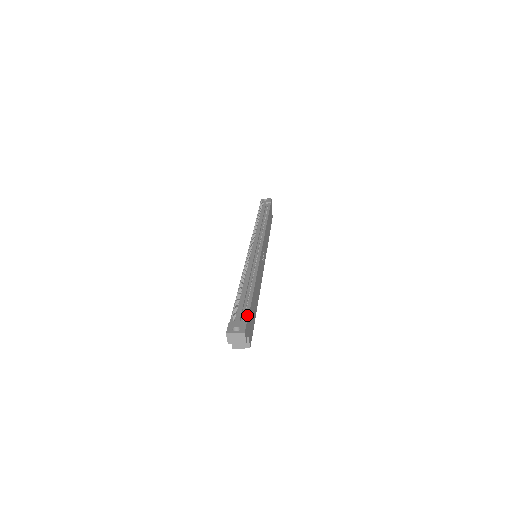
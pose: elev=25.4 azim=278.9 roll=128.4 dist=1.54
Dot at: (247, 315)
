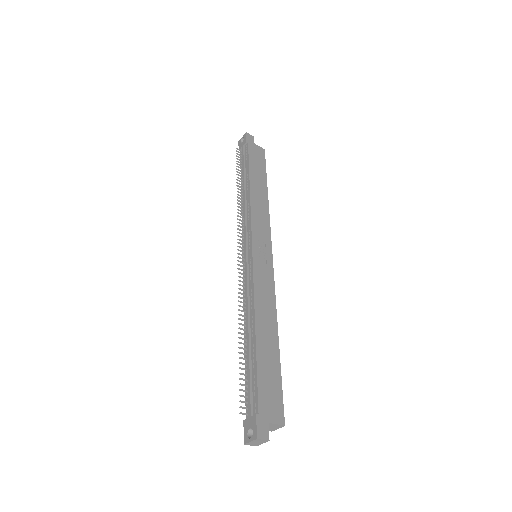
Dot at: (256, 399)
